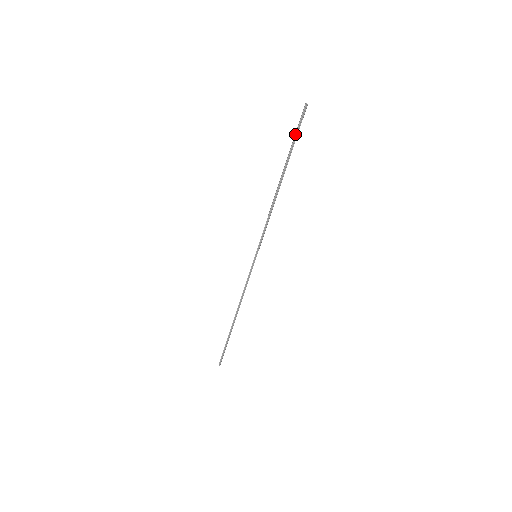
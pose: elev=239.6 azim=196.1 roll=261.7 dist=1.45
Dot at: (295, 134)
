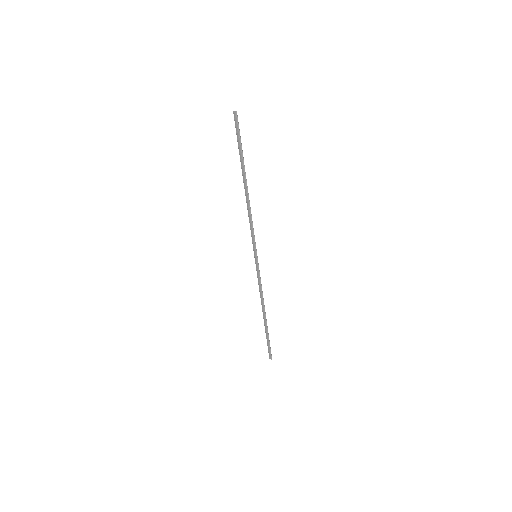
Dot at: (237, 141)
